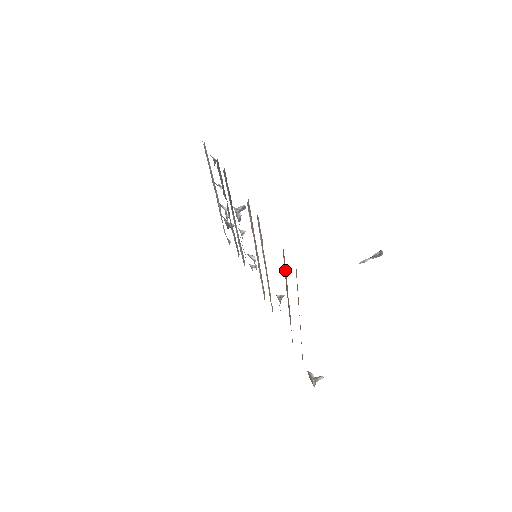
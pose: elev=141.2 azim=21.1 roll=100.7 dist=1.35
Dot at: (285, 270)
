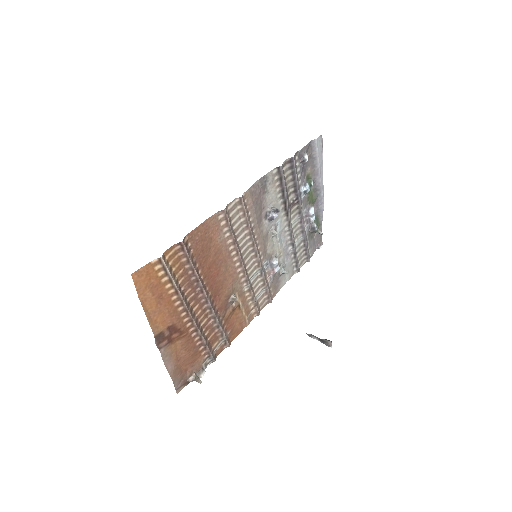
Dot at: (190, 264)
